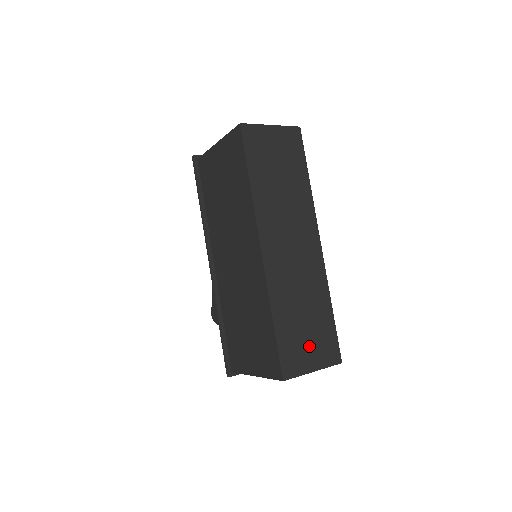
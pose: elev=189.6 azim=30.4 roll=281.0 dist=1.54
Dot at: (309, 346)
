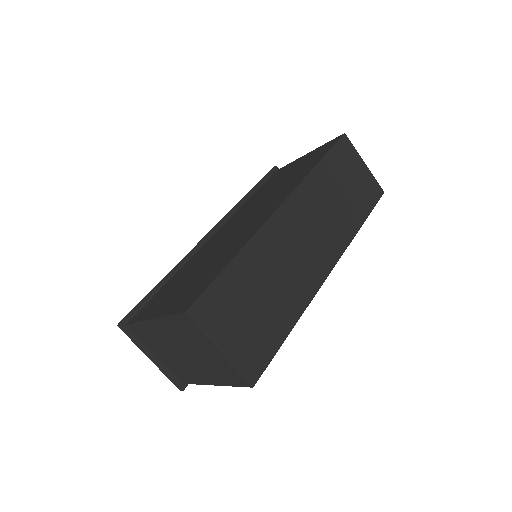
Dot at: (240, 324)
